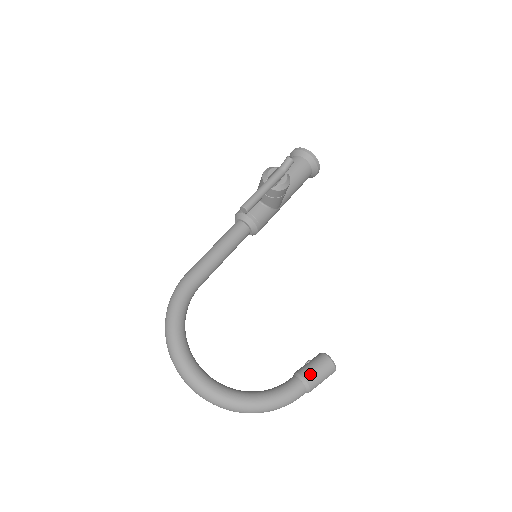
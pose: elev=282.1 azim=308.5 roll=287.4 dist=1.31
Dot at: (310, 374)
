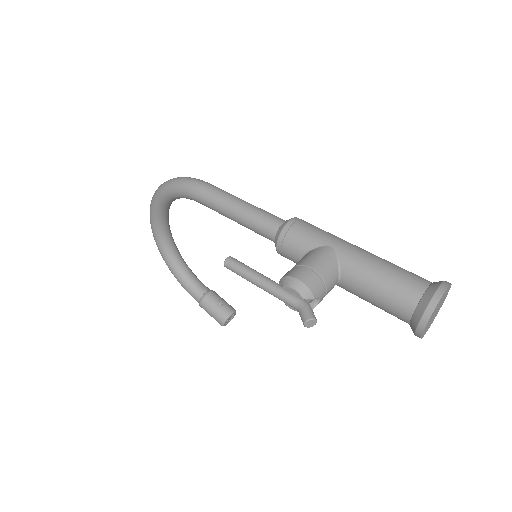
Dot at: (205, 308)
